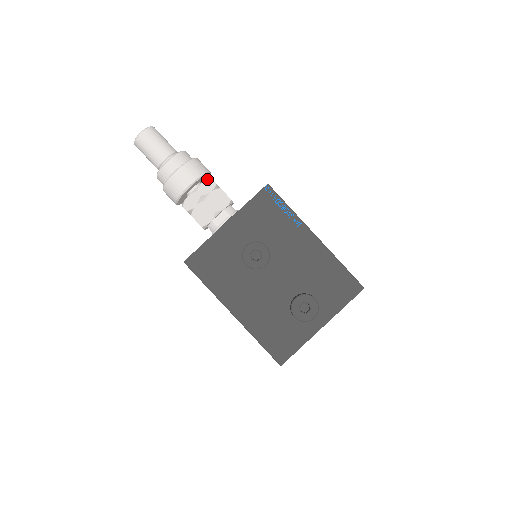
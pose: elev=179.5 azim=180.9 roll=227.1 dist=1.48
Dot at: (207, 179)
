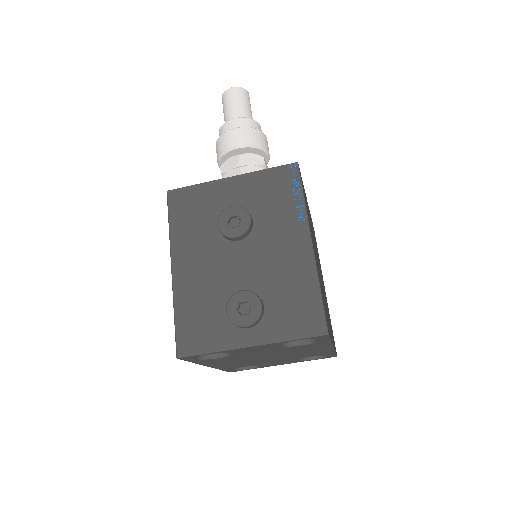
Dot at: occluded
